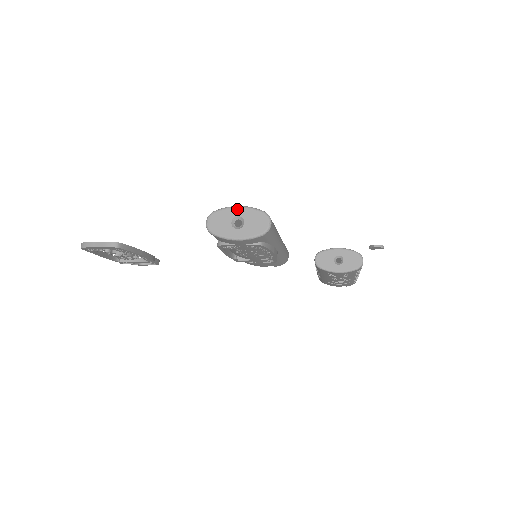
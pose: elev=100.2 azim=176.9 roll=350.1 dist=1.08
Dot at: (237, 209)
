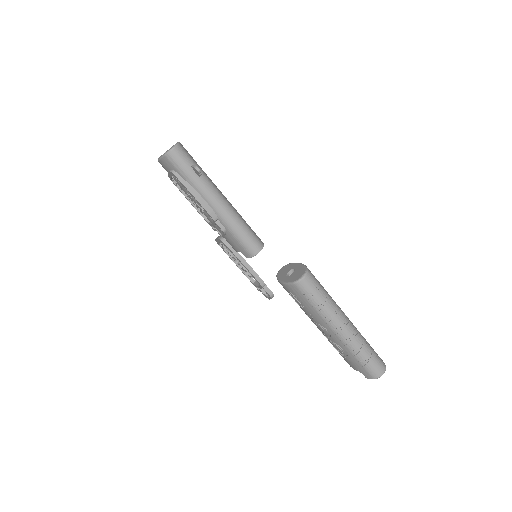
Dot at: occluded
